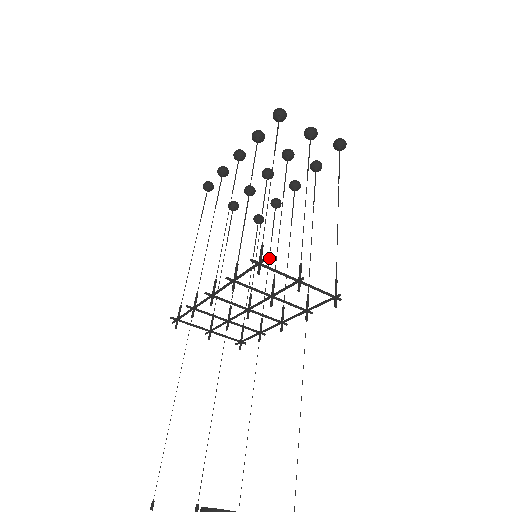
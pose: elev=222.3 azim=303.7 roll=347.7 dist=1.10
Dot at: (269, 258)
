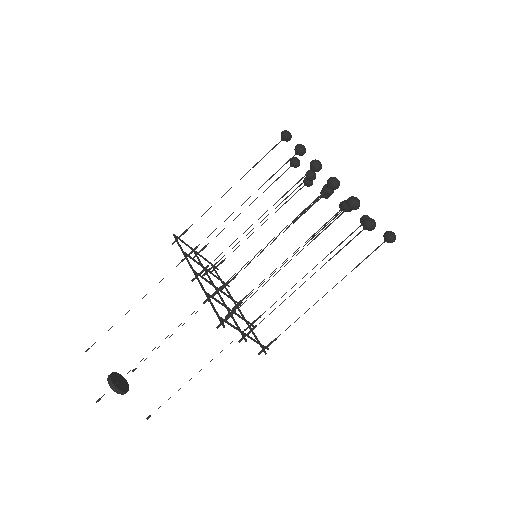
Dot at: occluded
